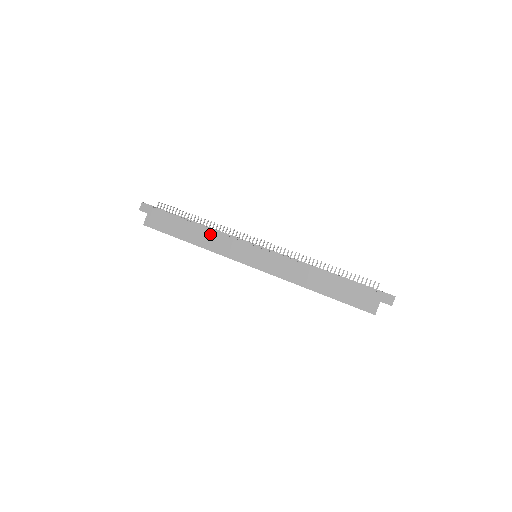
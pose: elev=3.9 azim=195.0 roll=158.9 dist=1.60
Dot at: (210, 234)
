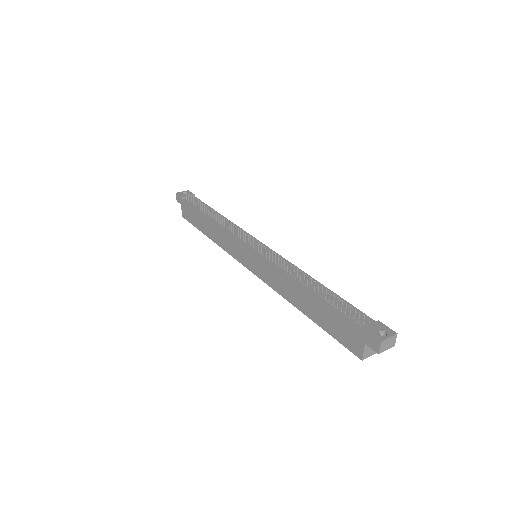
Dot at: (217, 229)
